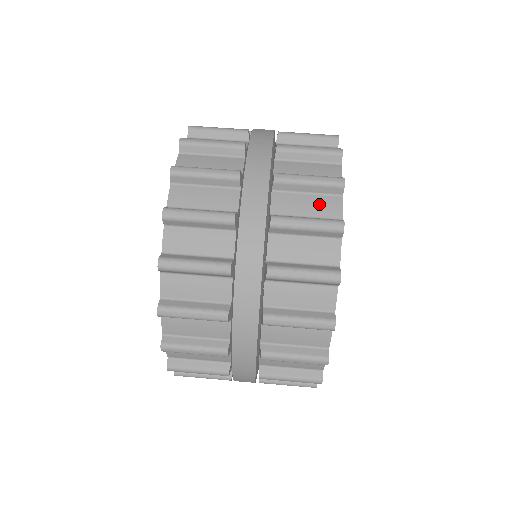
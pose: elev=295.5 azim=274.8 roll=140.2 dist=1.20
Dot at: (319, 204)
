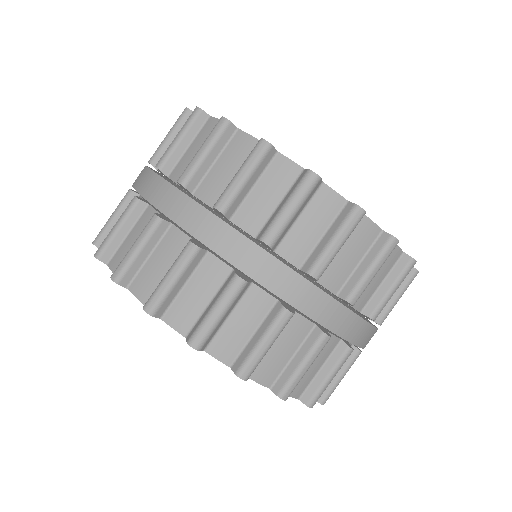
Dot at: (273, 182)
